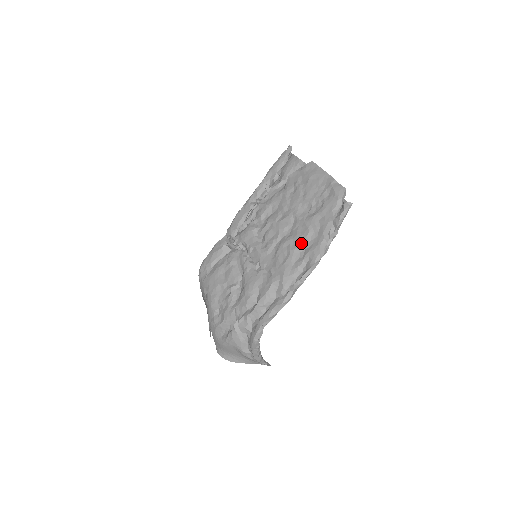
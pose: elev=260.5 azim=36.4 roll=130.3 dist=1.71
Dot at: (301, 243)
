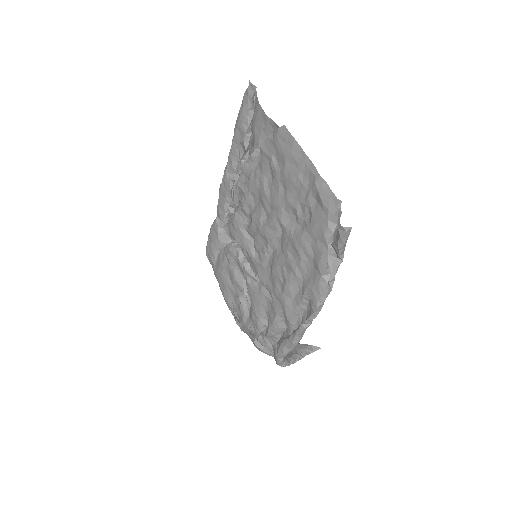
Dot at: (295, 272)
